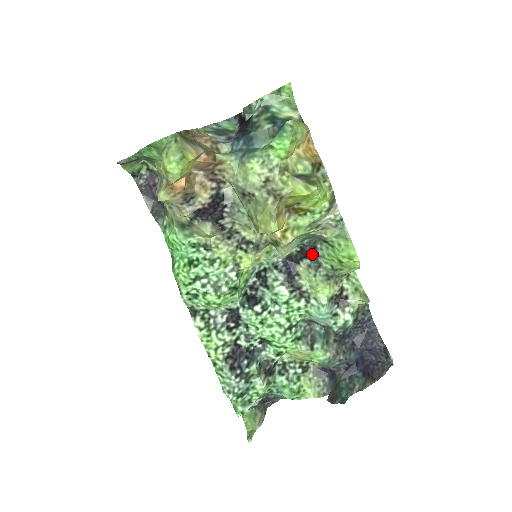
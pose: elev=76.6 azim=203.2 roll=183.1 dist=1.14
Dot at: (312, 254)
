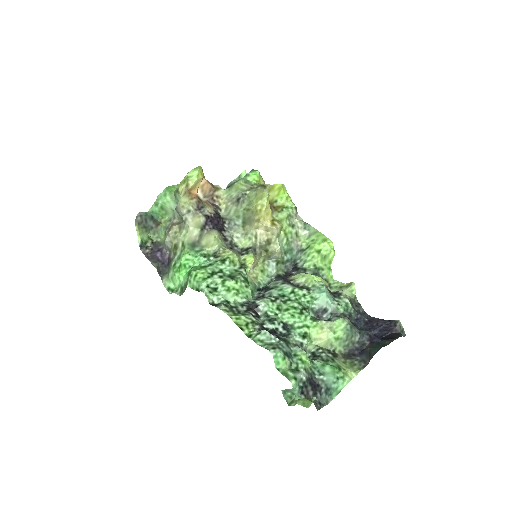
Dot at: (296, 269)
